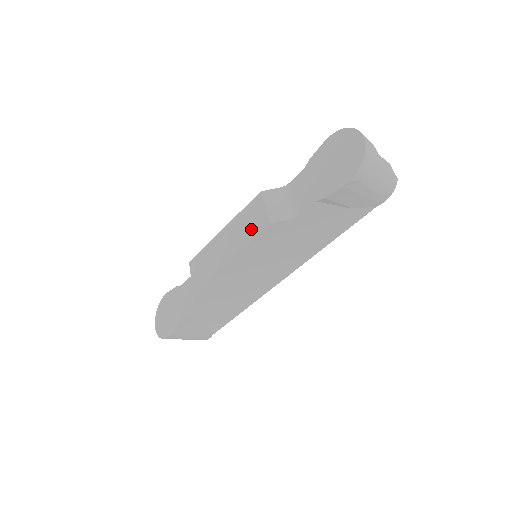
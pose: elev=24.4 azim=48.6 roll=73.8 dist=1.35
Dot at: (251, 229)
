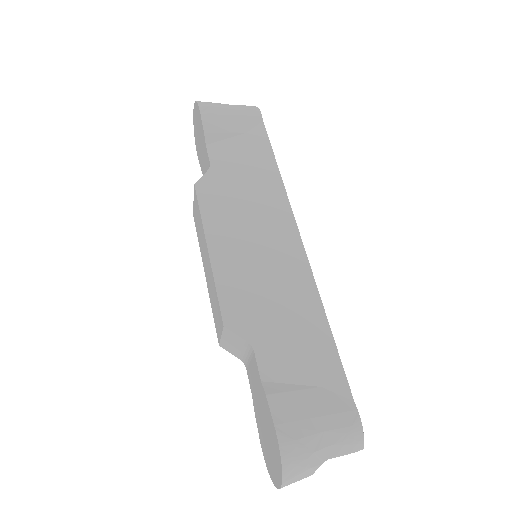
Dot at: (214, 312)
